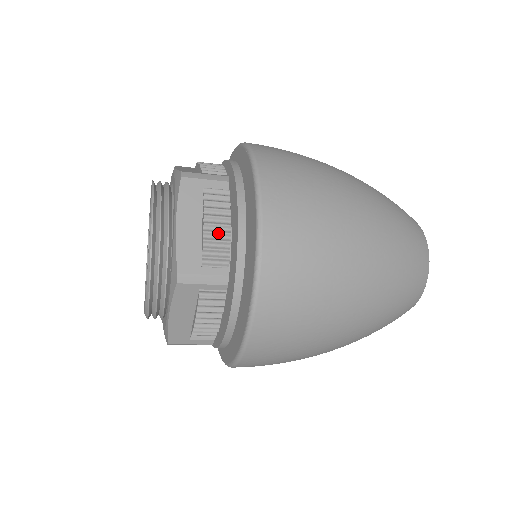
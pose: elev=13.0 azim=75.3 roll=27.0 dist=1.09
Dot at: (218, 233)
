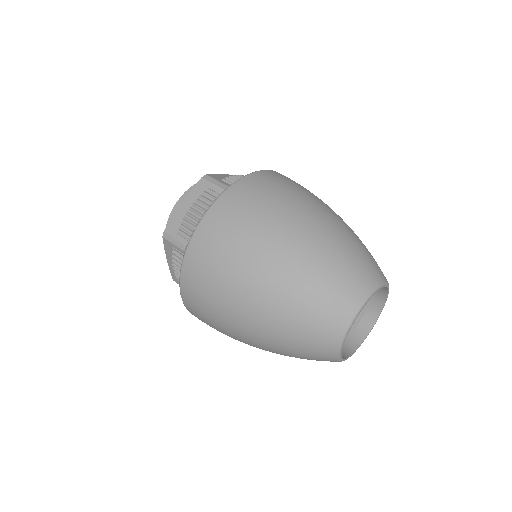
Dot at: (193, 217)
